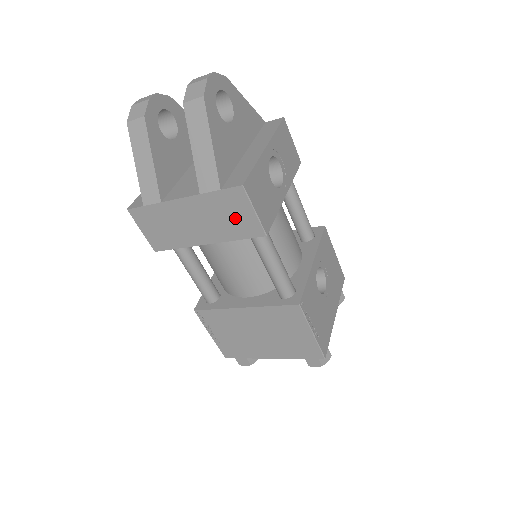
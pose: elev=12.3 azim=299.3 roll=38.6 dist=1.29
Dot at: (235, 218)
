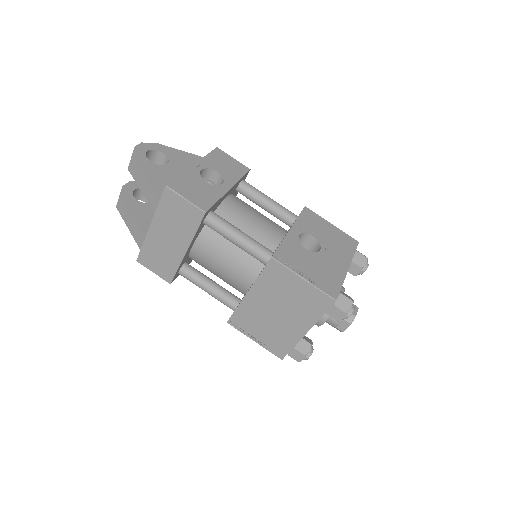
Dot at: (182, 215)
